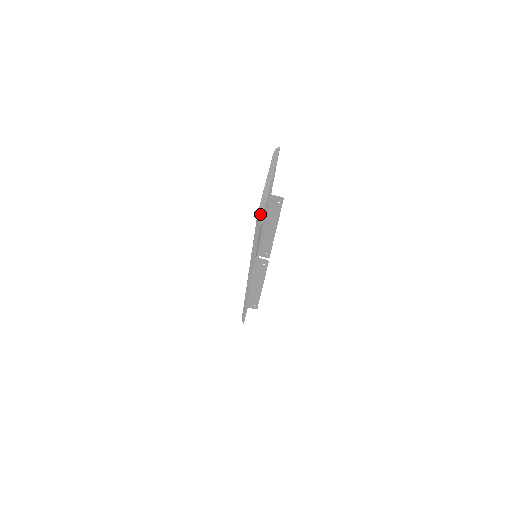
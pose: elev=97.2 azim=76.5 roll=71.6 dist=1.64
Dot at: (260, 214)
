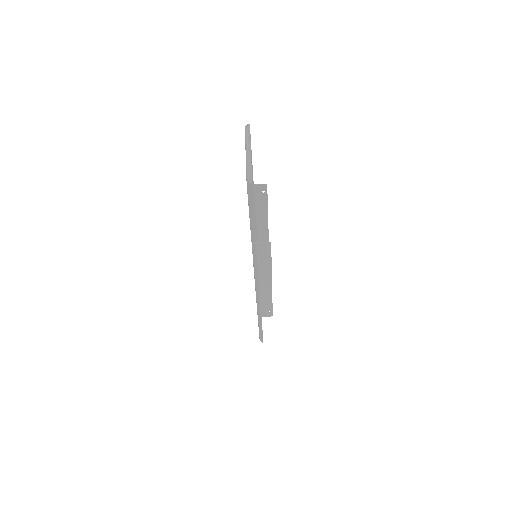
Dot at: (249, 182)
